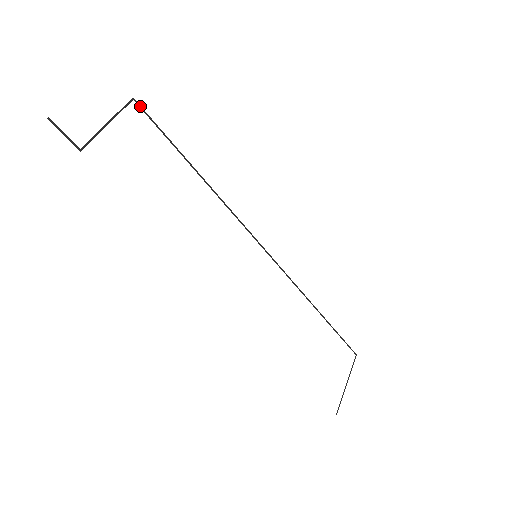
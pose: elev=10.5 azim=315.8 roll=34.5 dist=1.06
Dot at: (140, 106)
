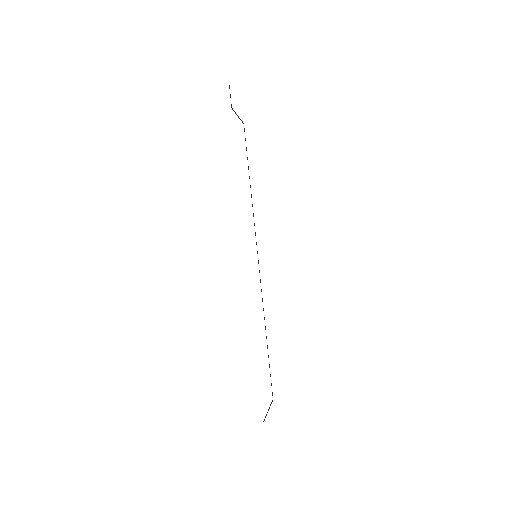
Dot at: (244, 130)
